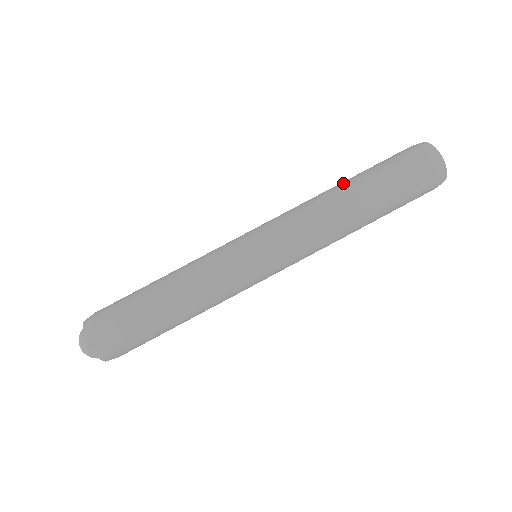
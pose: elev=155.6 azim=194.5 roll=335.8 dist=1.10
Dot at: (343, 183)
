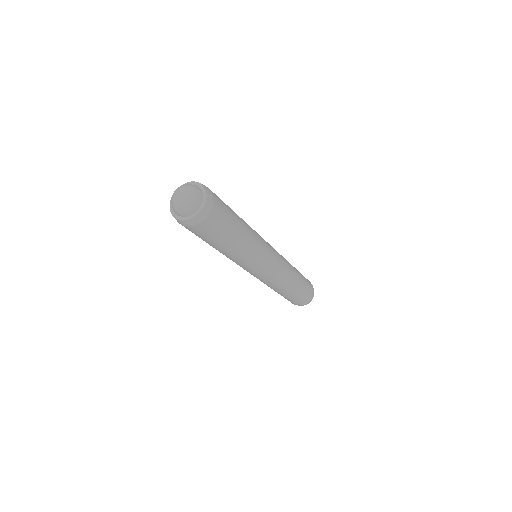
Dot at: occluded
